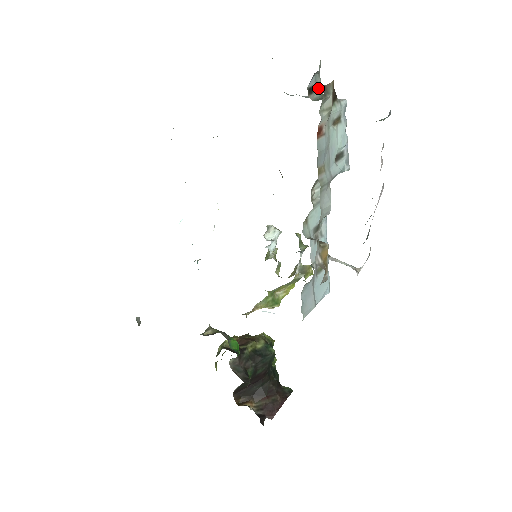
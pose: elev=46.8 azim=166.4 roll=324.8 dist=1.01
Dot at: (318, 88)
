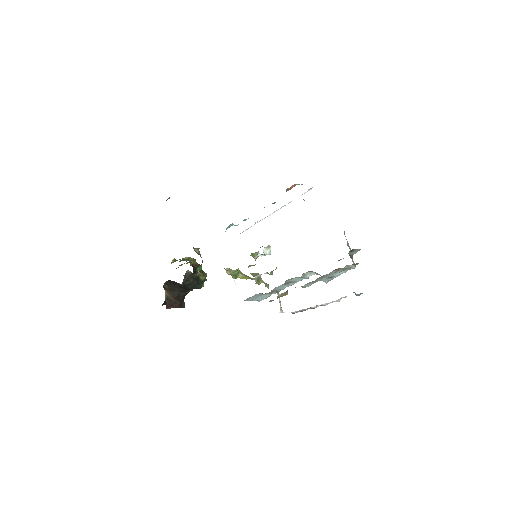
Dot at: (355, 252)
